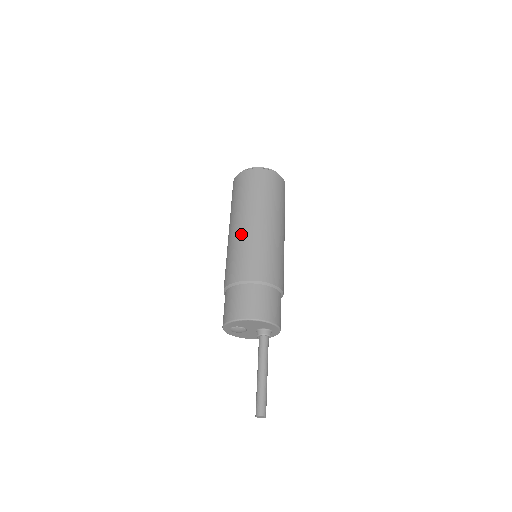
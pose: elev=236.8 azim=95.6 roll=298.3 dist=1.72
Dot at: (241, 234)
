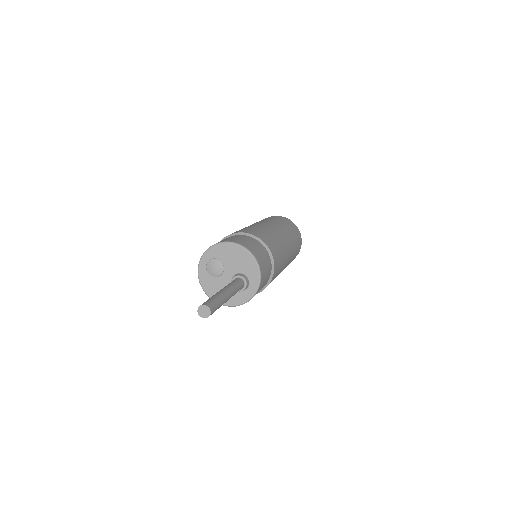
Dot at: occluded
